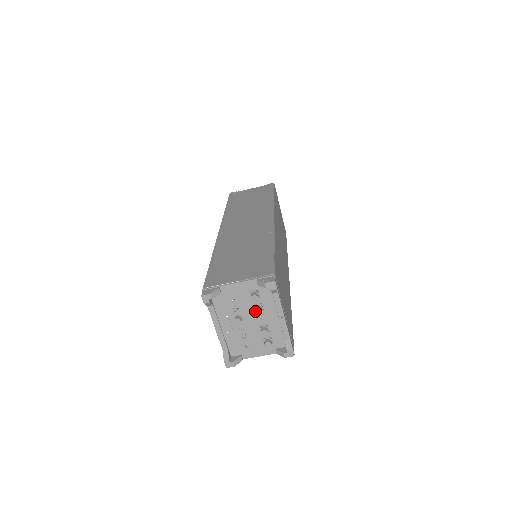
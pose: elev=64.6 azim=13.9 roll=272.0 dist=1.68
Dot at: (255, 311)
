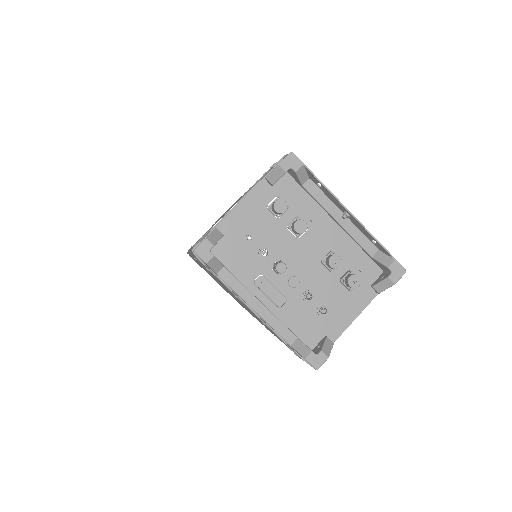
Dot at: (295, 229)
